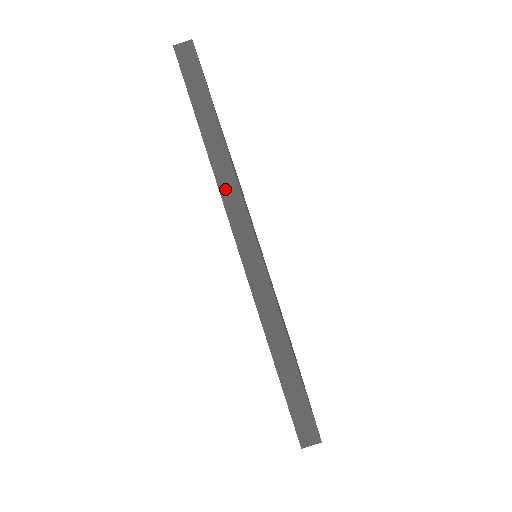
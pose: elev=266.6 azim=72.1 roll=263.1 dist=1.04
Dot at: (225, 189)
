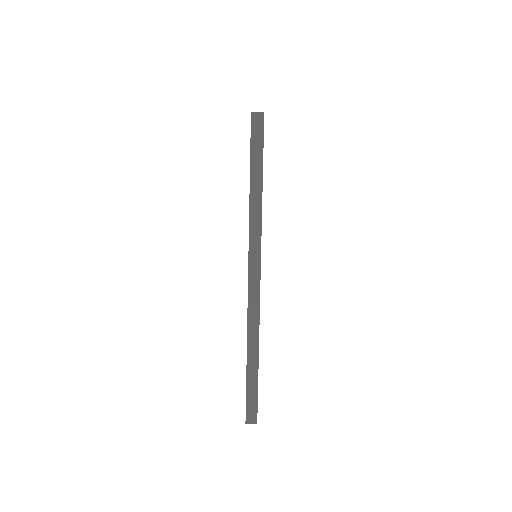
Dot at: occluded
